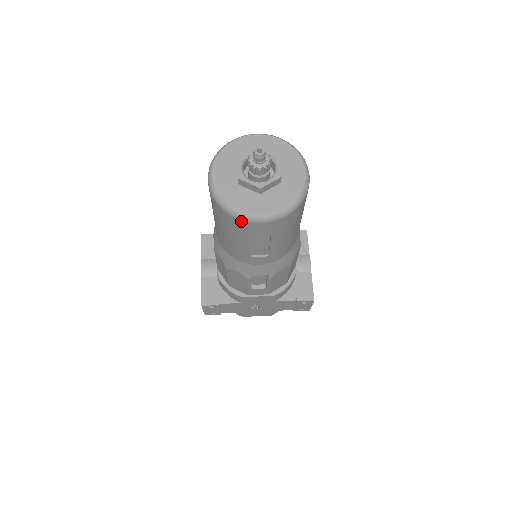
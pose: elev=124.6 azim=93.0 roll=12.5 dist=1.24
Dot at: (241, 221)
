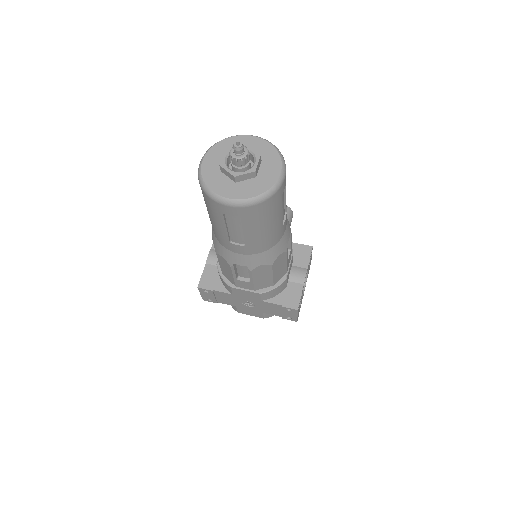
Dot at: (214, 201)
